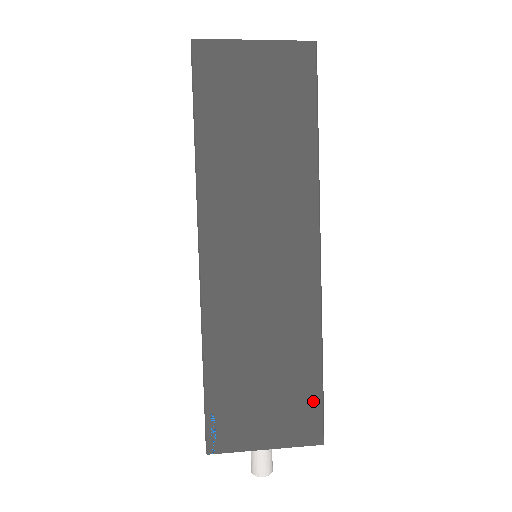
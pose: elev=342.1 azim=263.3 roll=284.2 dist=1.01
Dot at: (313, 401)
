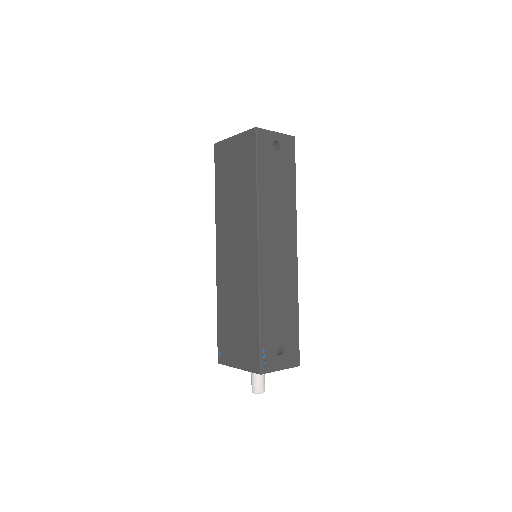
Dot at: (256, 345)
